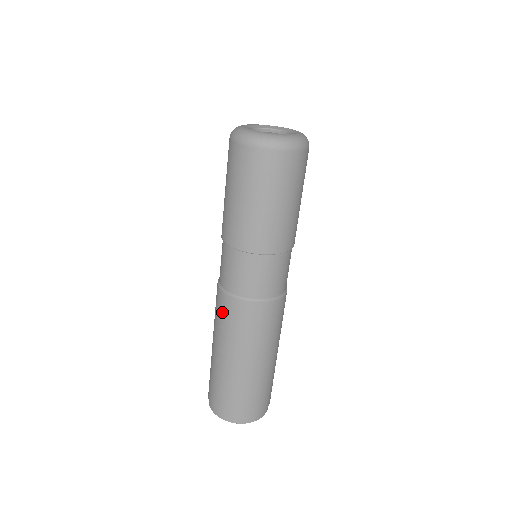
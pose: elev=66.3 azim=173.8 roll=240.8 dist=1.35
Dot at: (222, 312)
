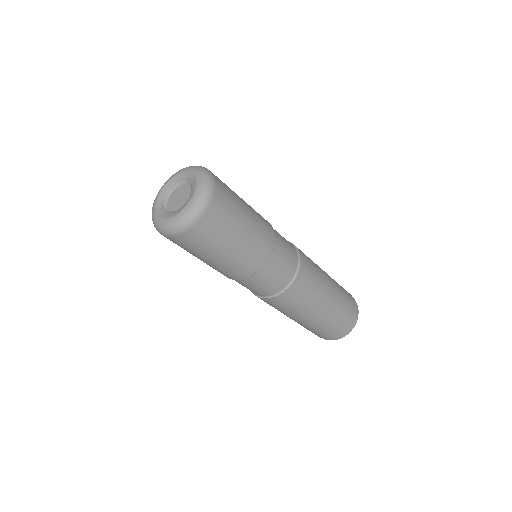
Dot at: occluded
